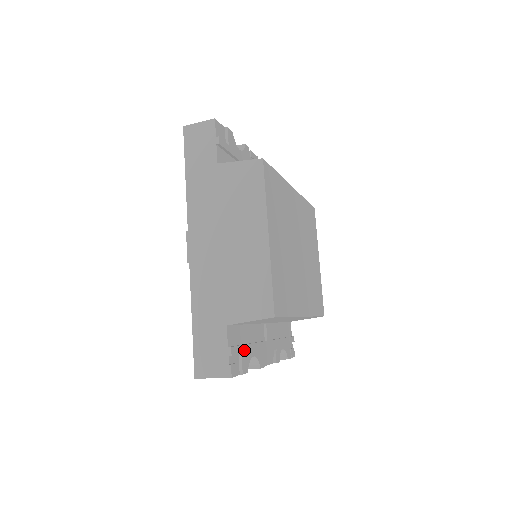
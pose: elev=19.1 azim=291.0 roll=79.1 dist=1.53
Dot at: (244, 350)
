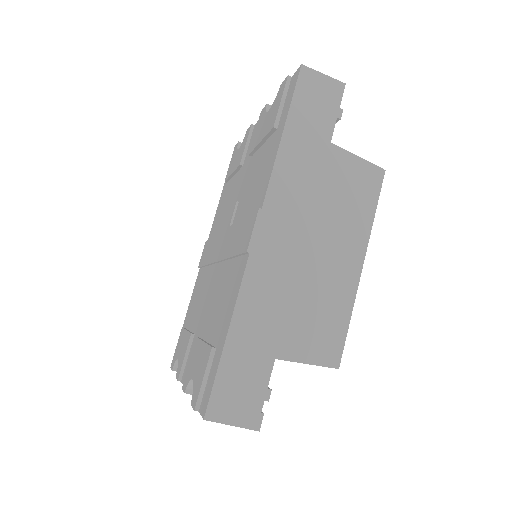
Dot at: occluded
